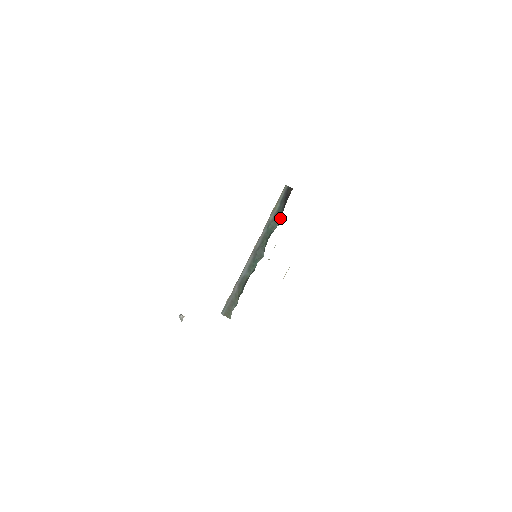
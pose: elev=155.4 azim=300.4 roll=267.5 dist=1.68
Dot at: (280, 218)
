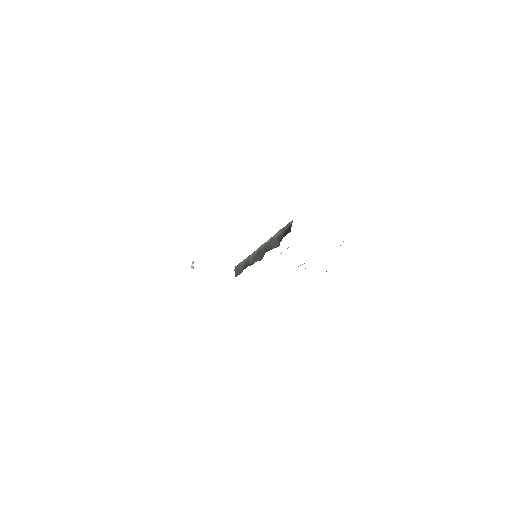
Dot at: (279, 243)
